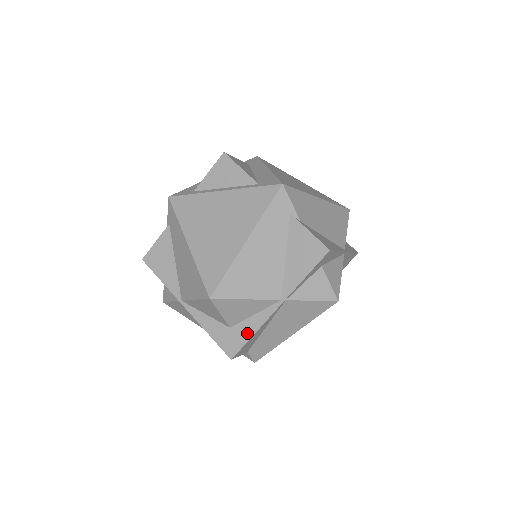
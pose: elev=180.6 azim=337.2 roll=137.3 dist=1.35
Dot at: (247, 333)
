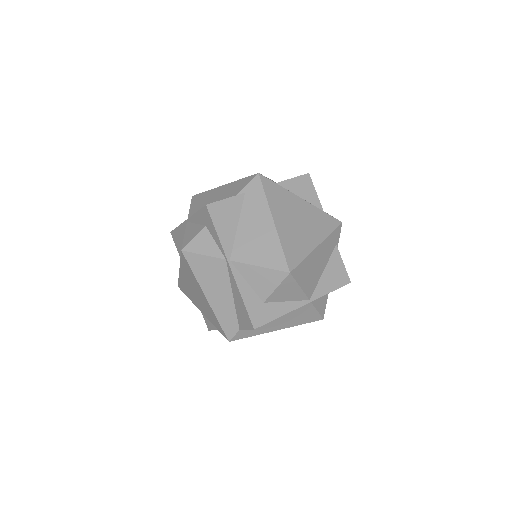
Dot at: (276, 313)
